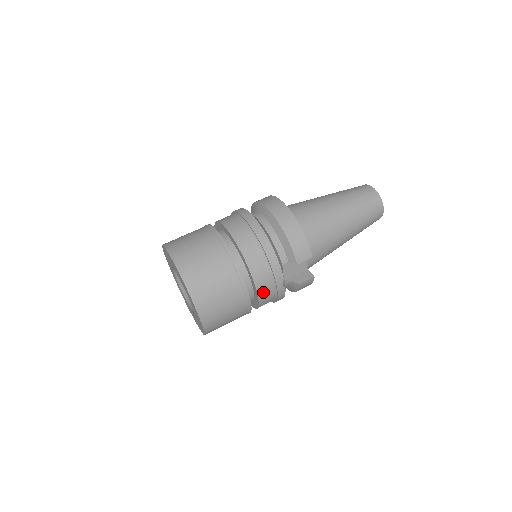
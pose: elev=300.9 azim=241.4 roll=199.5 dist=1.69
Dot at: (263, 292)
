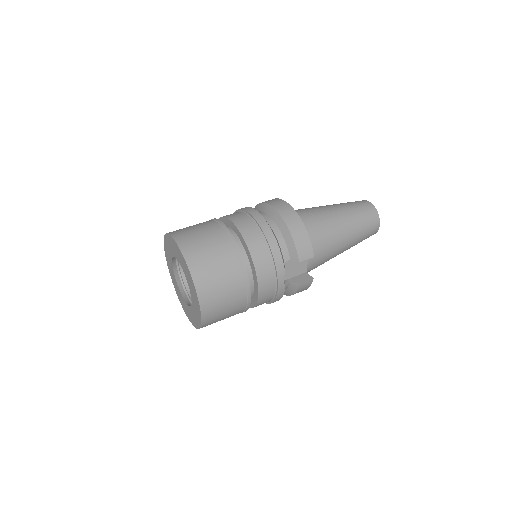
Dot at: (264, 287)
